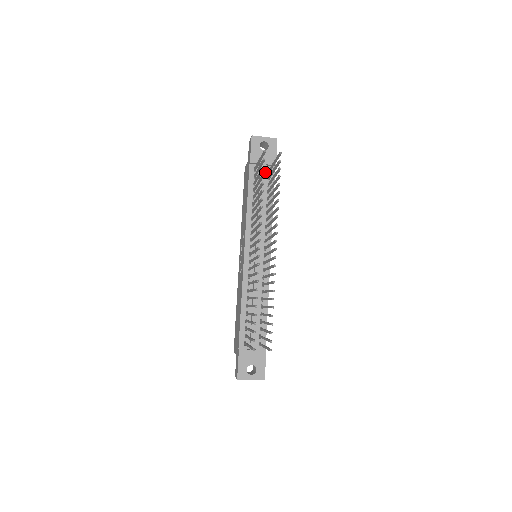
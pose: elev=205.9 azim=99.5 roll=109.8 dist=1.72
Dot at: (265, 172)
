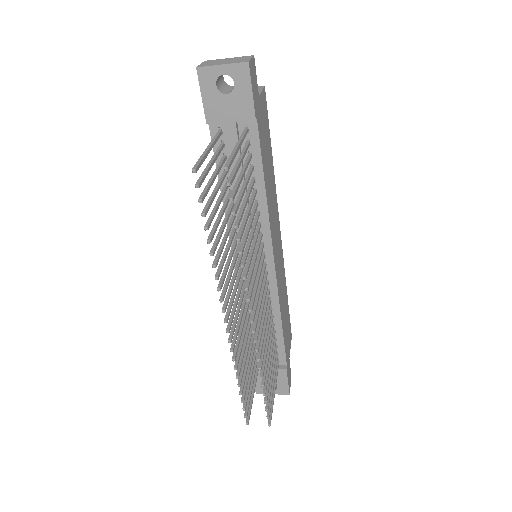
Dot at: (240, 133)
